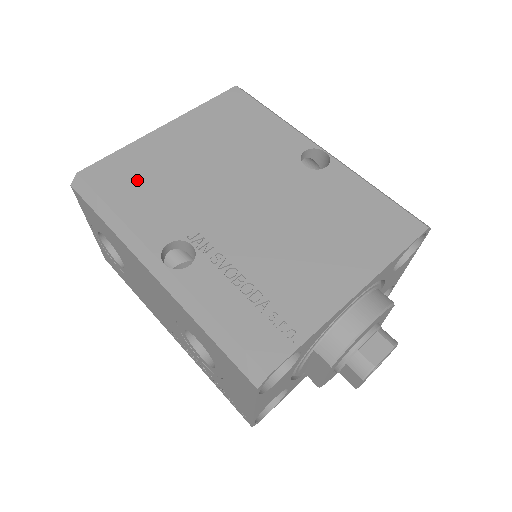
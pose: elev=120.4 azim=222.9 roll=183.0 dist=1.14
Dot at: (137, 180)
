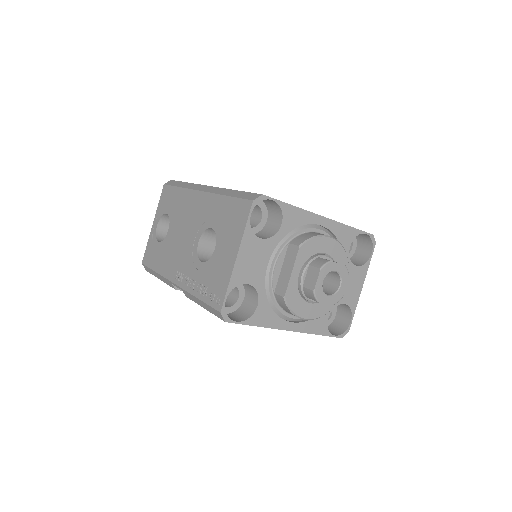
Dot at: occluded
